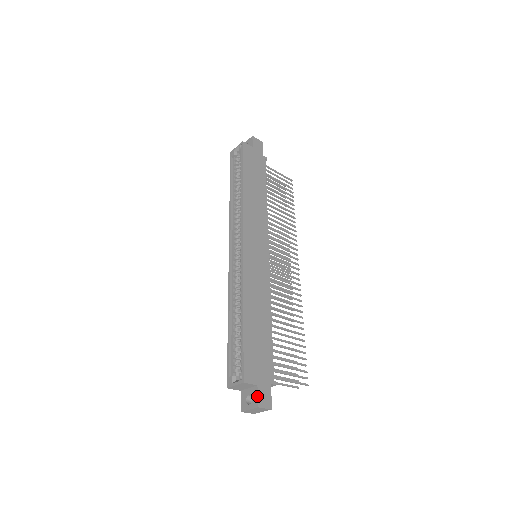
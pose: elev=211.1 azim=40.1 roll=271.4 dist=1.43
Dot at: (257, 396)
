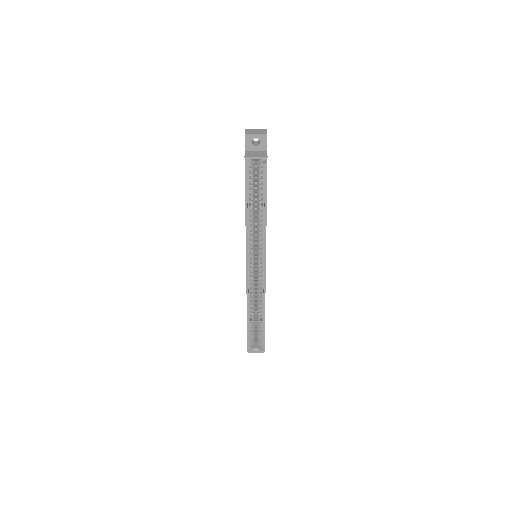
Dot at: occluded
